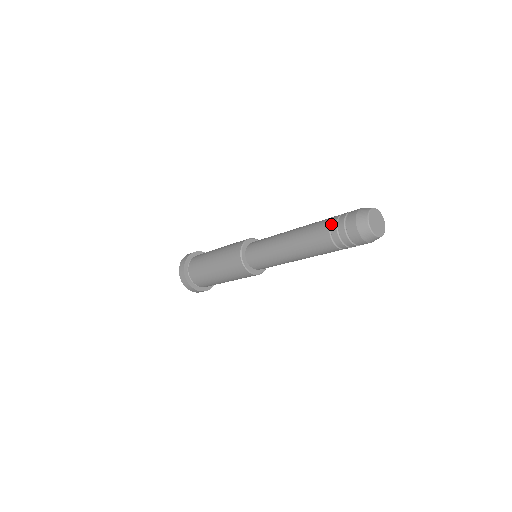
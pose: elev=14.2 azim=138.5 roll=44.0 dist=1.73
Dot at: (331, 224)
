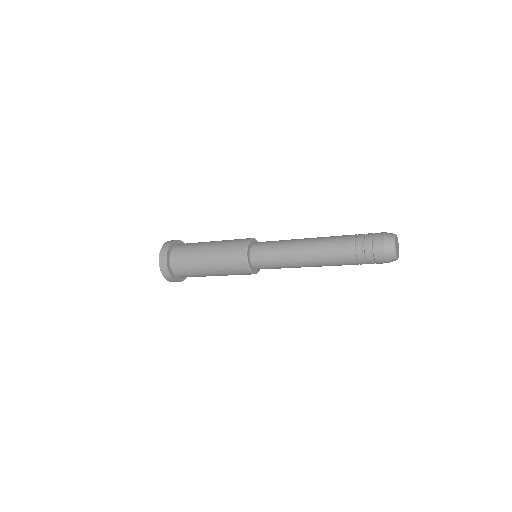
Dot at: (357, 251)
